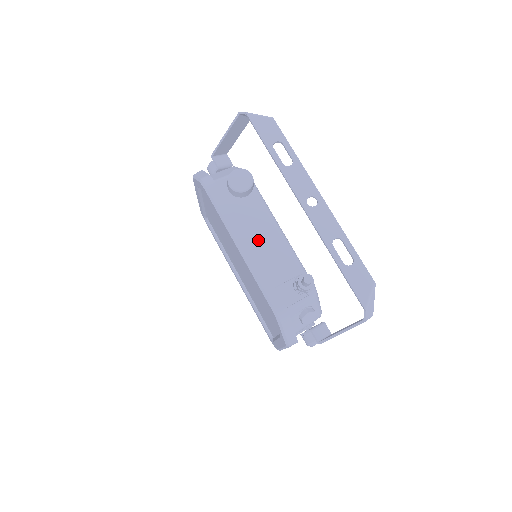
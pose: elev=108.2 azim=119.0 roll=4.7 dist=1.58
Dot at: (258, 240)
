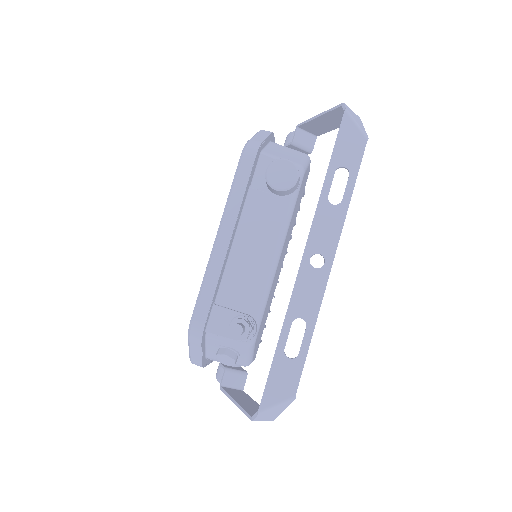
Dot at: (245, 247)
